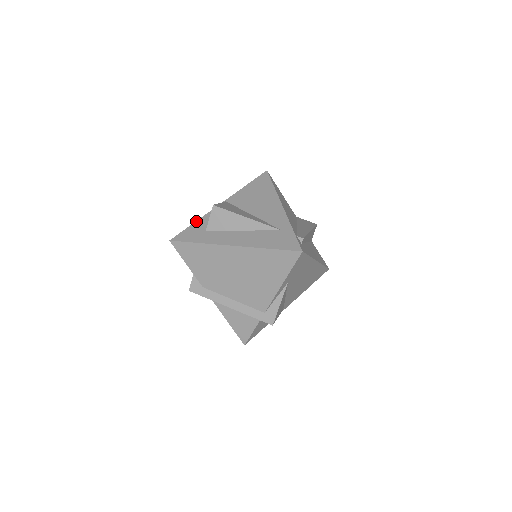
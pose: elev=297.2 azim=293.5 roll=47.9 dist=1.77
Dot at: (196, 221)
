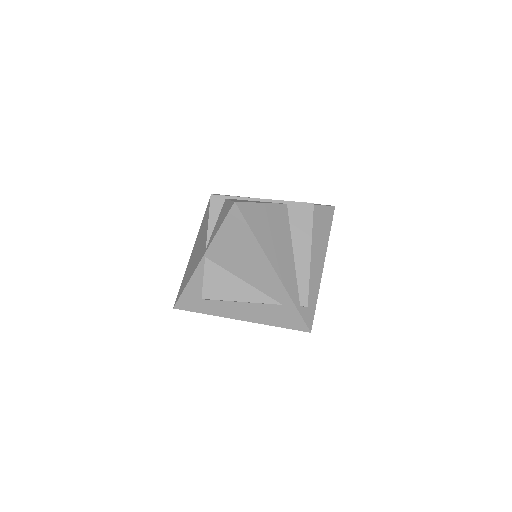
Dot at: (186, 285)
